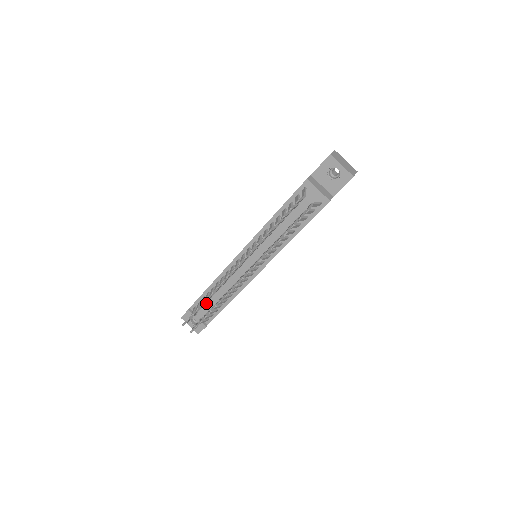
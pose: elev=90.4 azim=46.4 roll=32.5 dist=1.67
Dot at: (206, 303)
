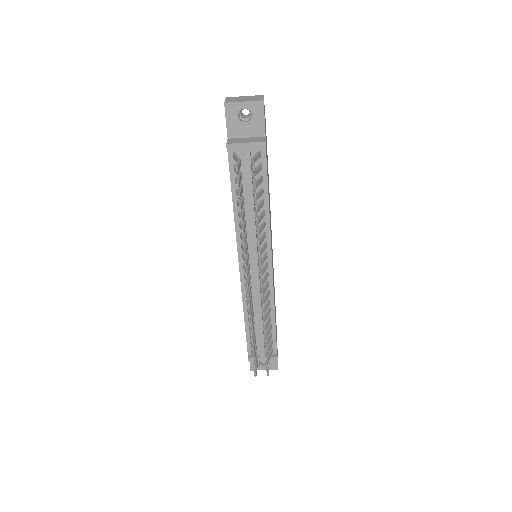
Dot at: (257, 338)
